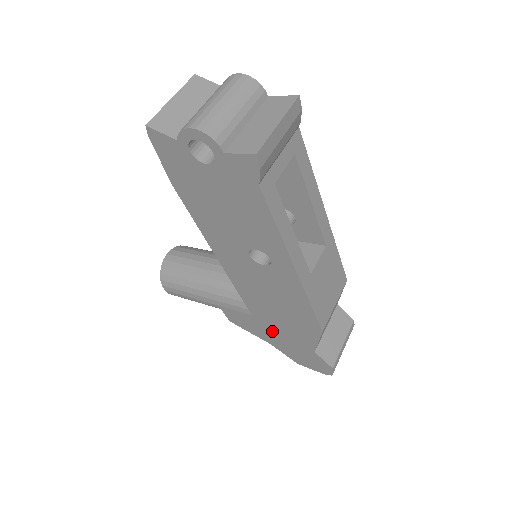
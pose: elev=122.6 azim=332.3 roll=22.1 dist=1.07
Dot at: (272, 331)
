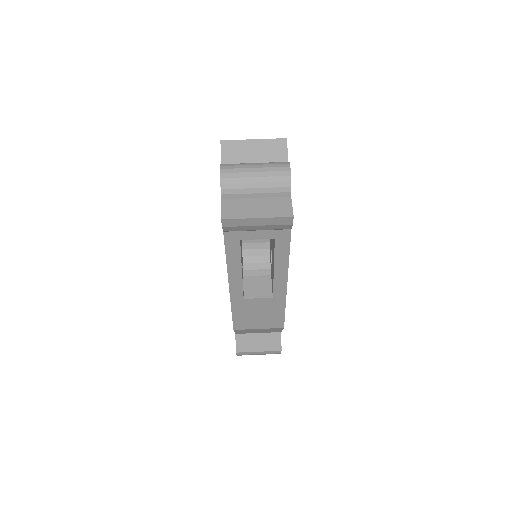
Dot at: occluded
